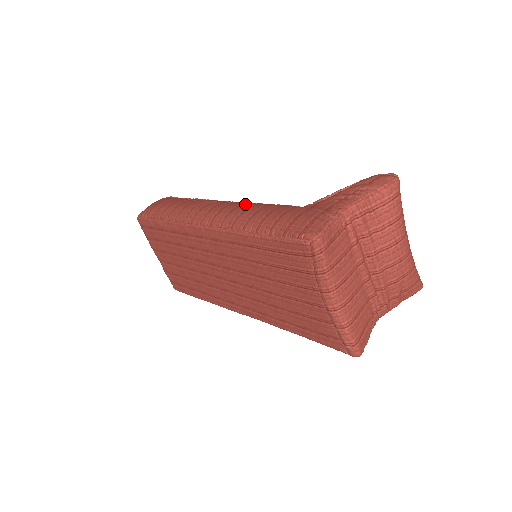
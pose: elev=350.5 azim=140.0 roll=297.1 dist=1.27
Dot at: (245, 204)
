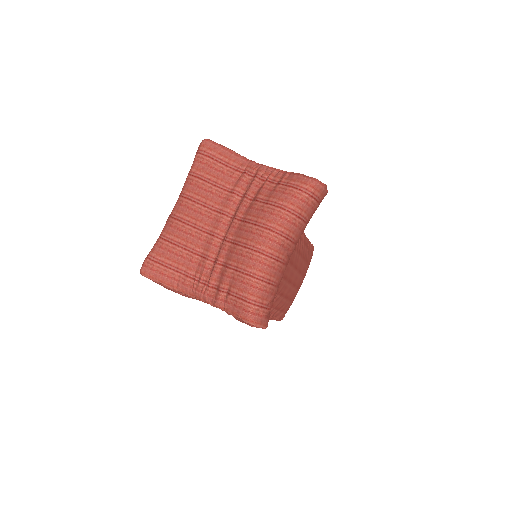
Dot at: occluded
